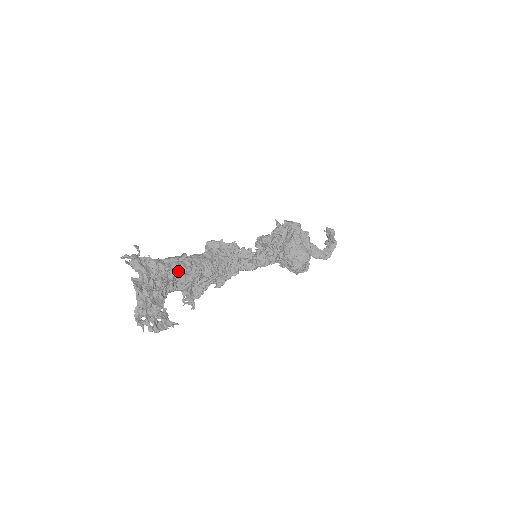
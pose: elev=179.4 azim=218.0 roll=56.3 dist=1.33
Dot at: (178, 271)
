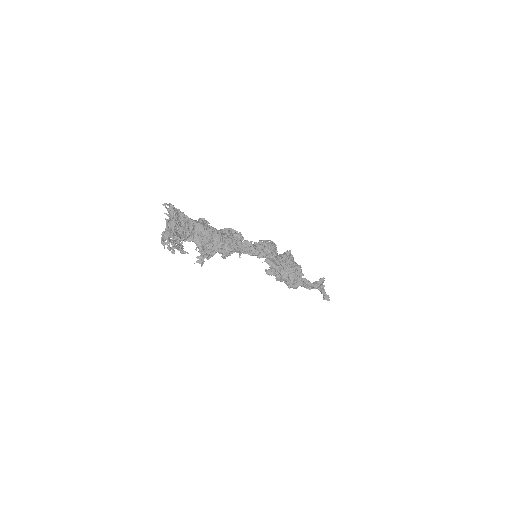
Dot at: (197, 227)
